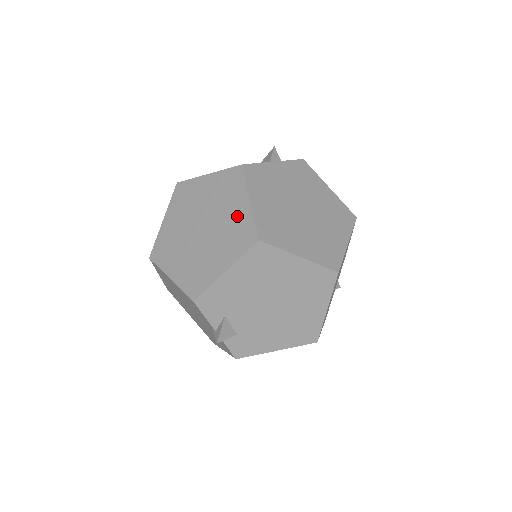
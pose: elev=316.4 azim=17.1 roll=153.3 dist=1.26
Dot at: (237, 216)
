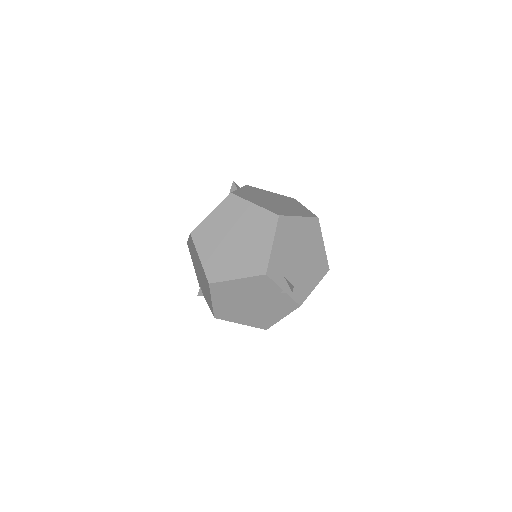
Dot at: (253, 216)
